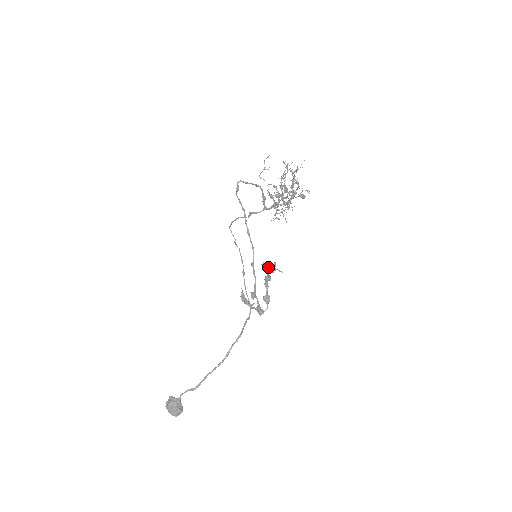
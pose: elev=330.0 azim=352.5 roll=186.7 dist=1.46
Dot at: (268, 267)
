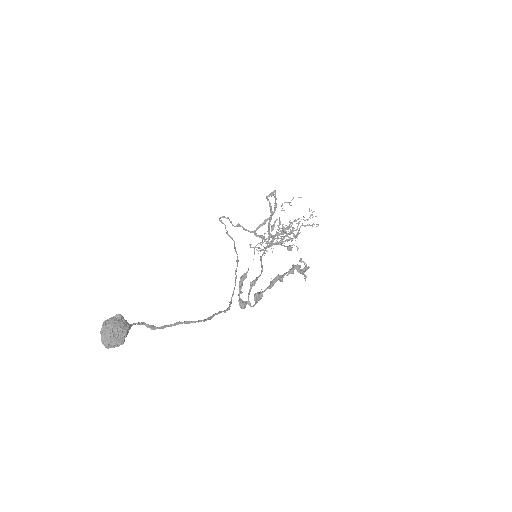
Dot at: (300, 266)
